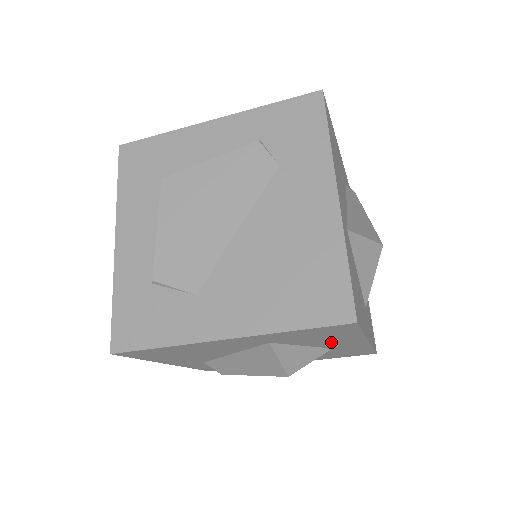
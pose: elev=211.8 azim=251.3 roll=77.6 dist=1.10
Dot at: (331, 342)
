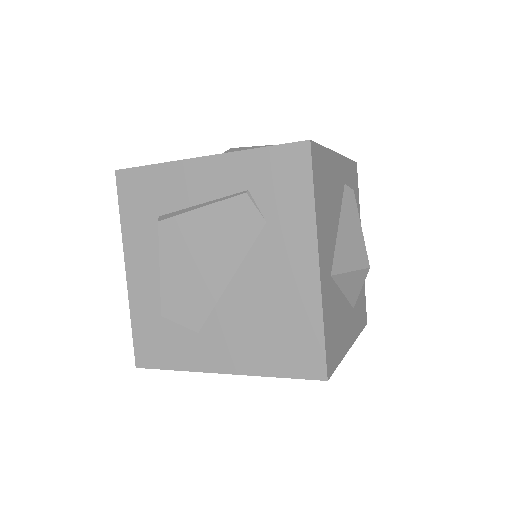
Dot at: occluded
